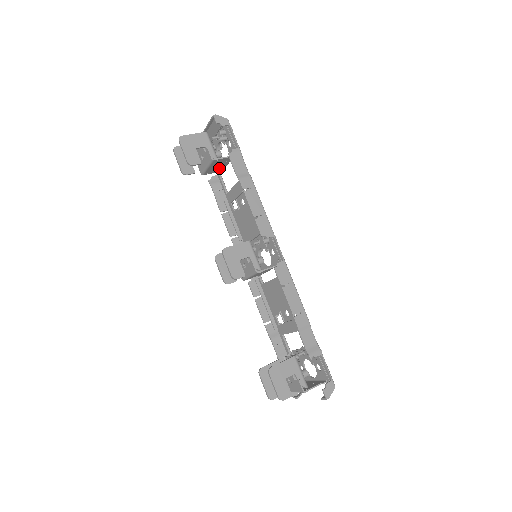
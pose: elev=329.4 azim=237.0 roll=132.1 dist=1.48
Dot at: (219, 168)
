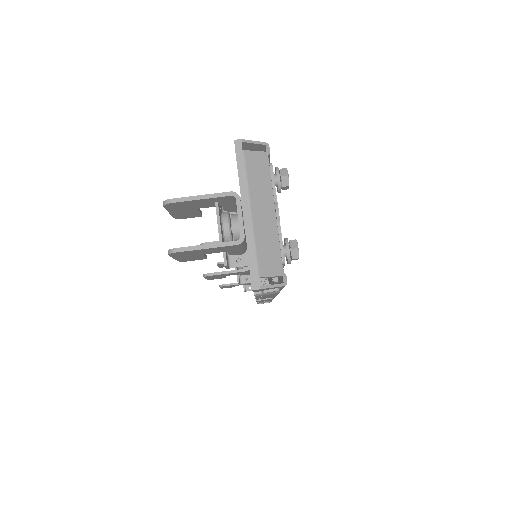
Dot at: occluded
